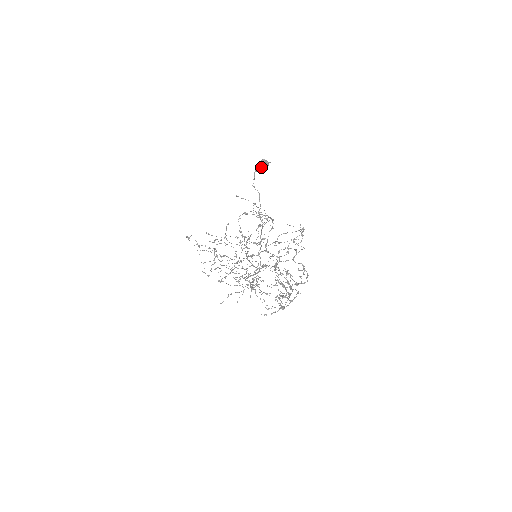
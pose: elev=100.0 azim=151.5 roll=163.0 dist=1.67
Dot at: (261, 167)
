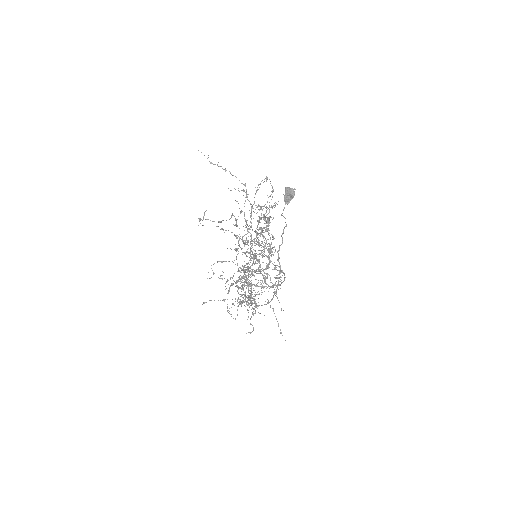
Dot at: (287, 195)
